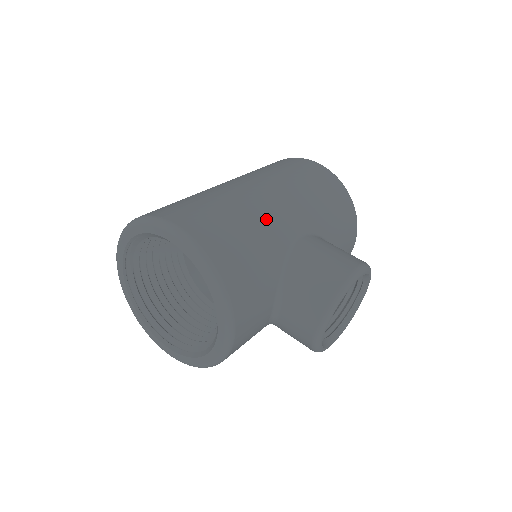
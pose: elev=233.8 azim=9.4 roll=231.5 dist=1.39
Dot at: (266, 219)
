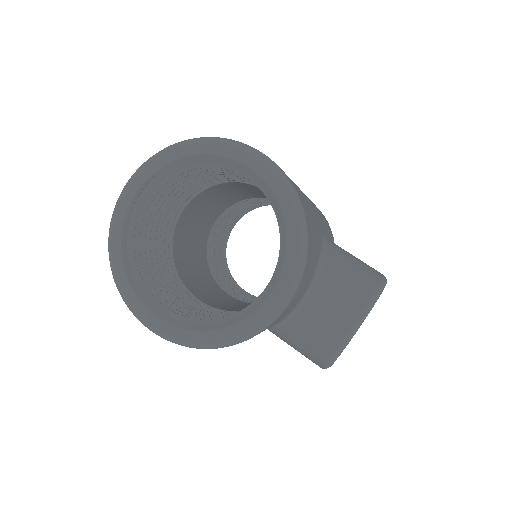
Dot at: (309, 201)
